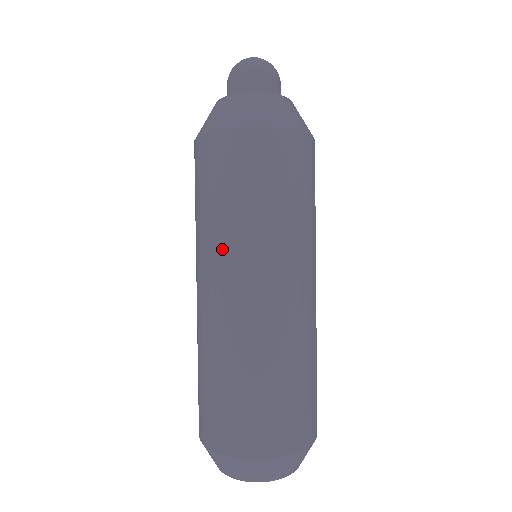
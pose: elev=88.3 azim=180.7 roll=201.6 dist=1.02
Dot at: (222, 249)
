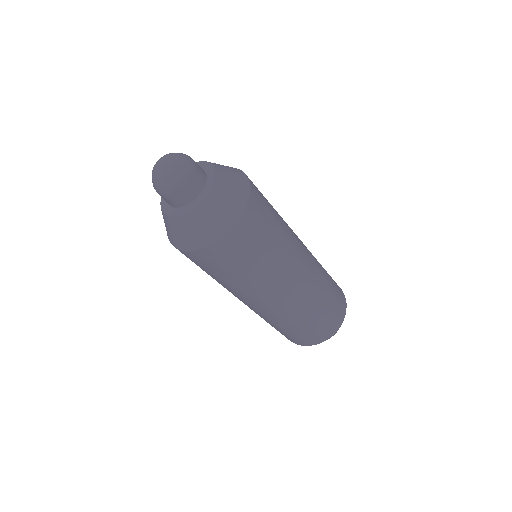
Dot at: occluded
